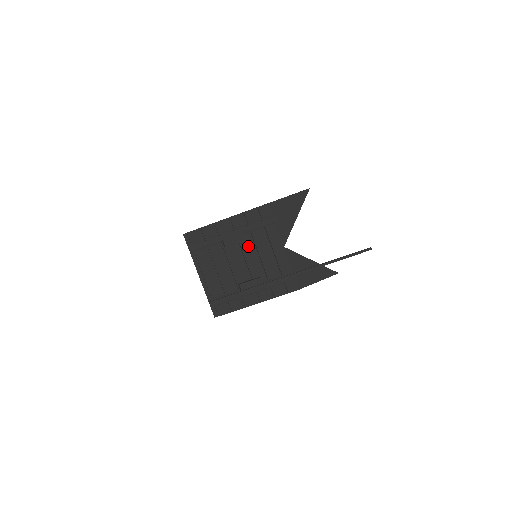
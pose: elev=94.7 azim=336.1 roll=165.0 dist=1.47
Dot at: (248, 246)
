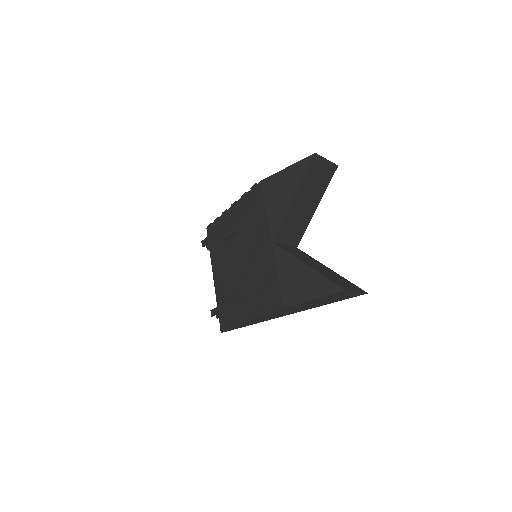
Dot at: (242, 241)
